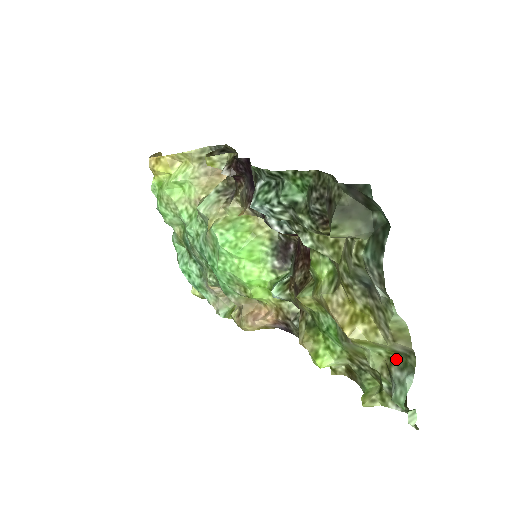
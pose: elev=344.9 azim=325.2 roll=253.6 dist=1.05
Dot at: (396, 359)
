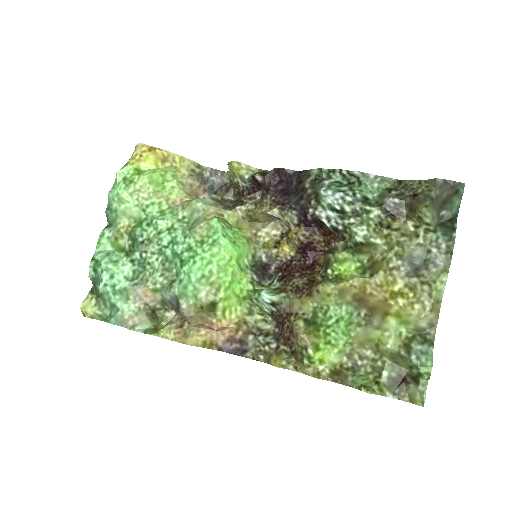
Dot at: (415, 337)
